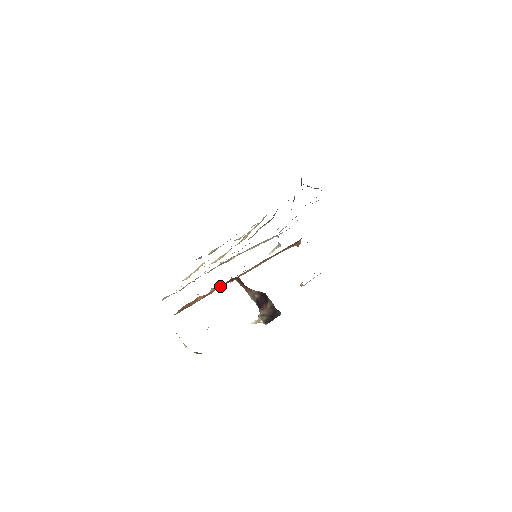
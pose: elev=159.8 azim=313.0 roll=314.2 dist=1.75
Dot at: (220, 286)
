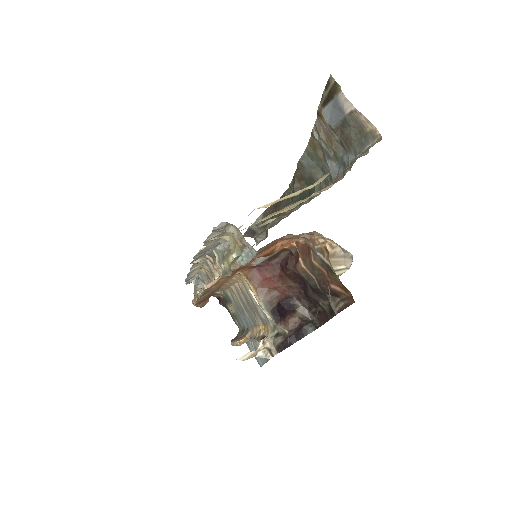
Dot at: occluded
